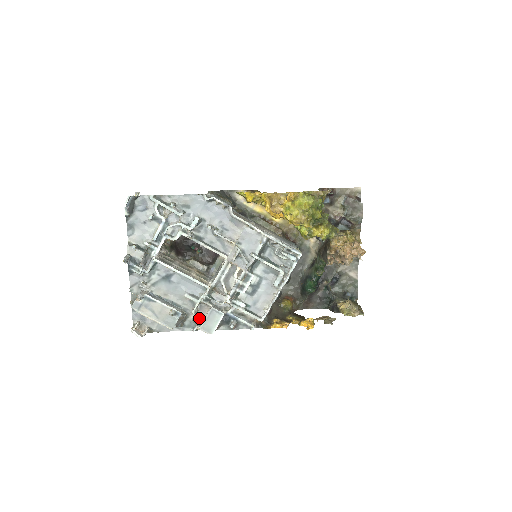
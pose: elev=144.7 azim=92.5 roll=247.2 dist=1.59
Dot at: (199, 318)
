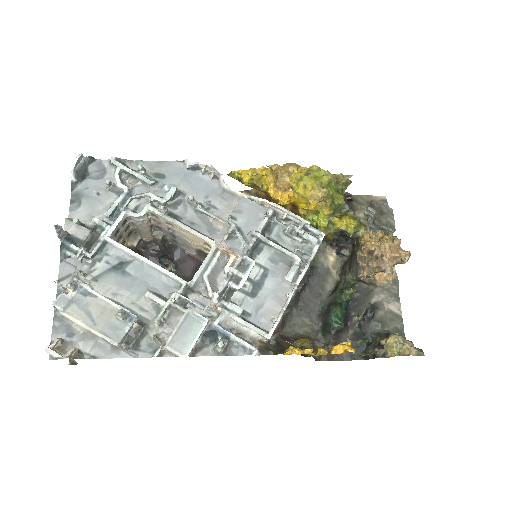
Dot at: (165, 335)
